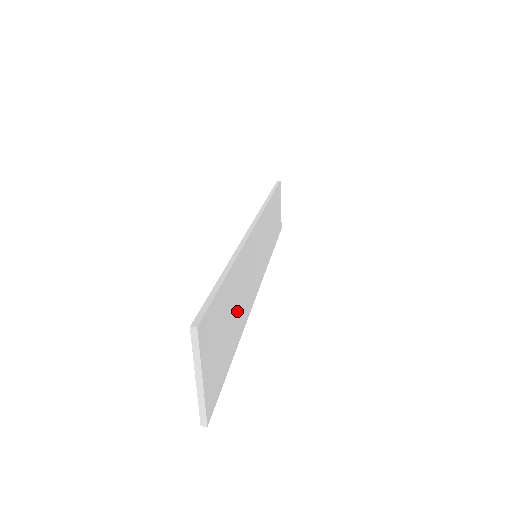
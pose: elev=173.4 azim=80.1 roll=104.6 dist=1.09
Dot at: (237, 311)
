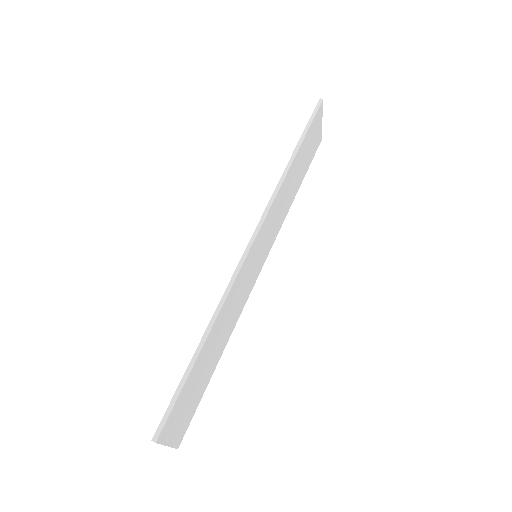
Dot at: (217, 347)
